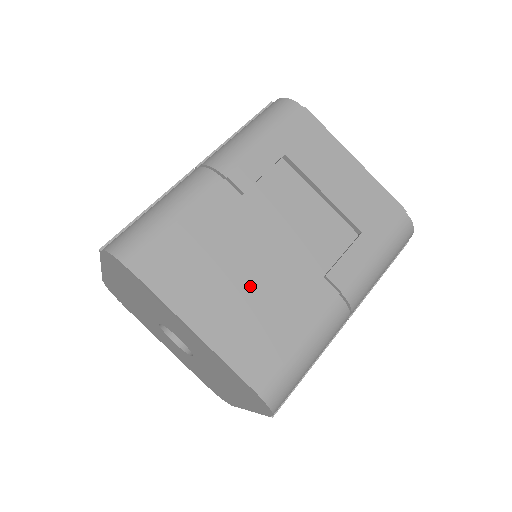
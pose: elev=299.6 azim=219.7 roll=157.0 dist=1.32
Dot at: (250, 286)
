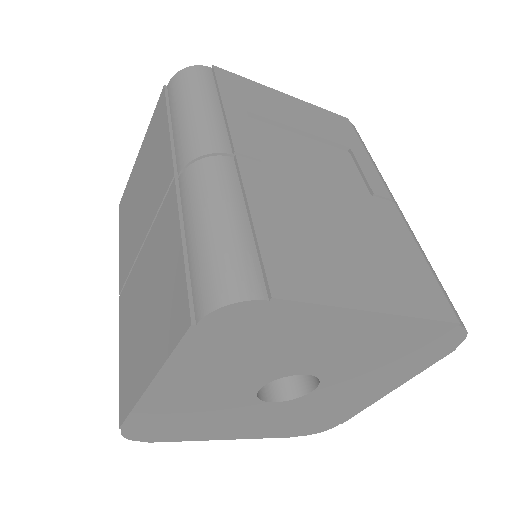
Dot at: (355, 238)
